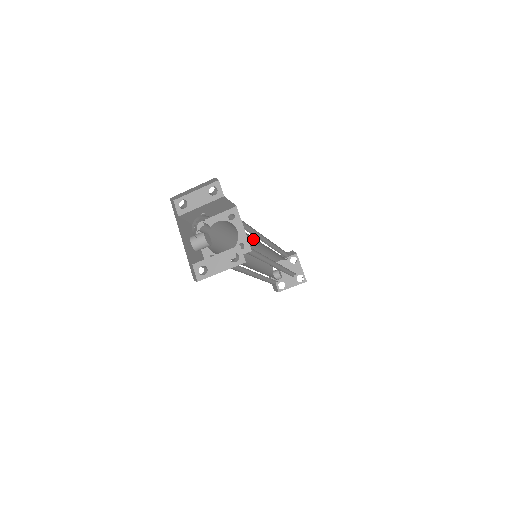
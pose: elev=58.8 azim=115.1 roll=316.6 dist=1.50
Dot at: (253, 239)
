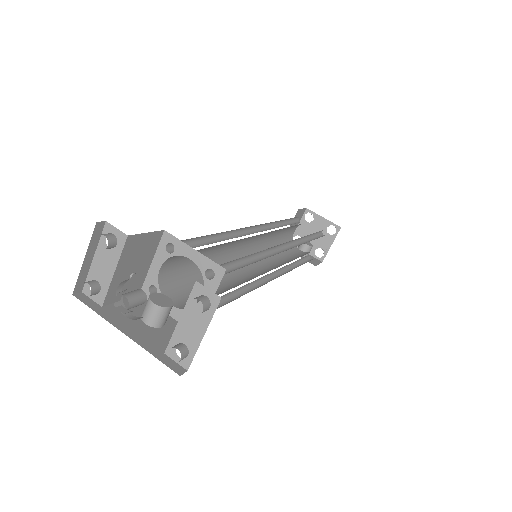
Dot at: (235, 242)
